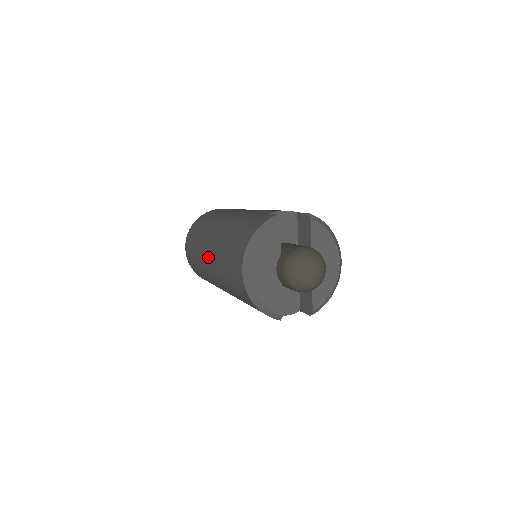
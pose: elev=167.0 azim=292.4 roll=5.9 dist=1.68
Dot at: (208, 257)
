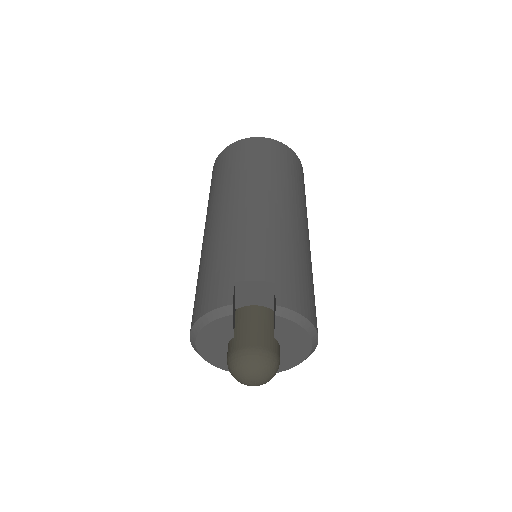
Dot at: occluded
